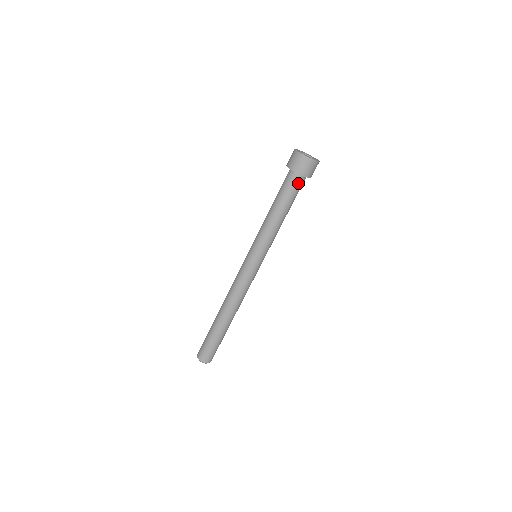
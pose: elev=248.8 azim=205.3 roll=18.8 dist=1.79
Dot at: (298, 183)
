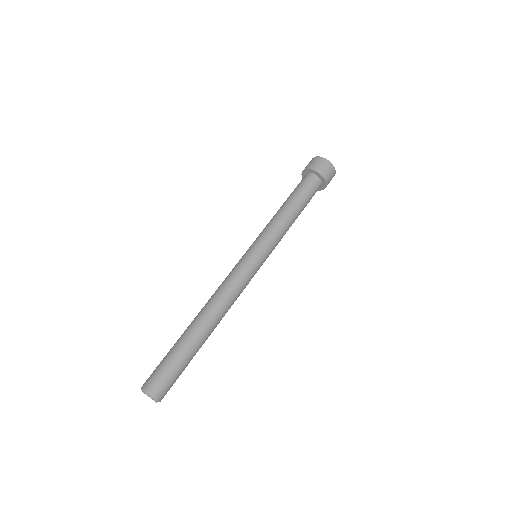
Dot at: (315, 185)
